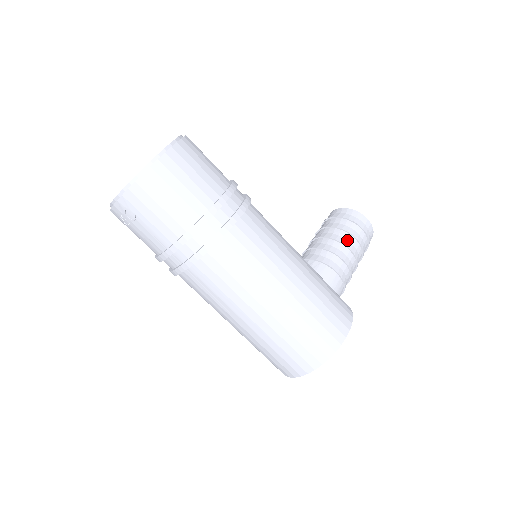
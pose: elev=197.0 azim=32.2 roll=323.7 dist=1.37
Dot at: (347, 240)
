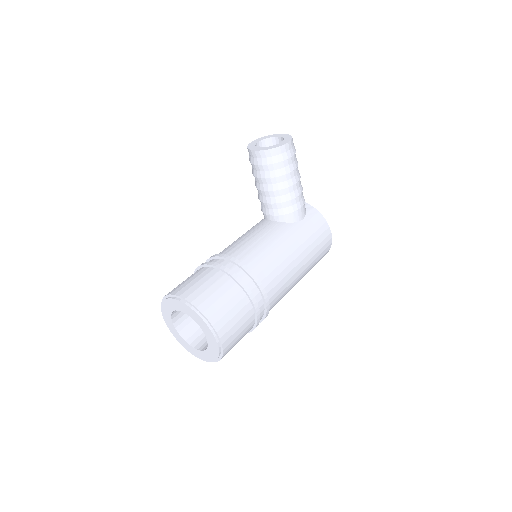
Dot at: (290, 179)
